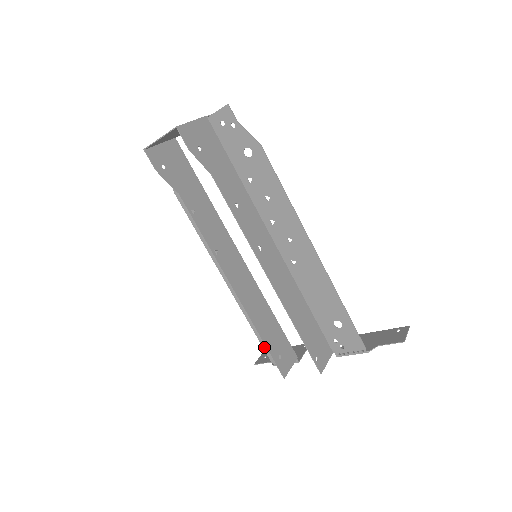
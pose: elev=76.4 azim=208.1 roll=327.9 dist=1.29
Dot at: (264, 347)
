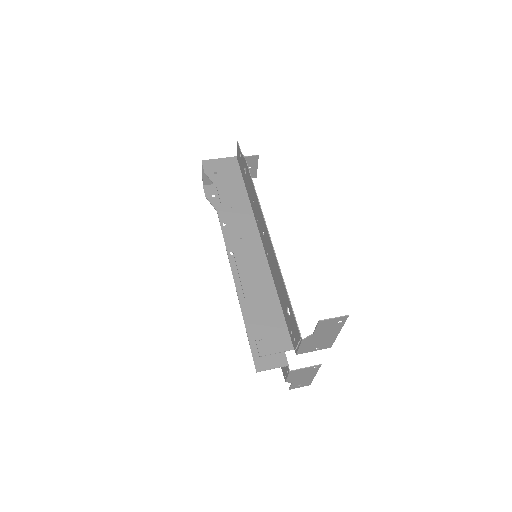
Dot at: occluded
